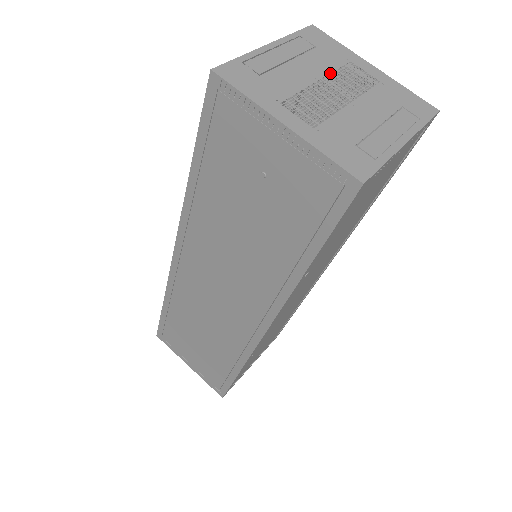
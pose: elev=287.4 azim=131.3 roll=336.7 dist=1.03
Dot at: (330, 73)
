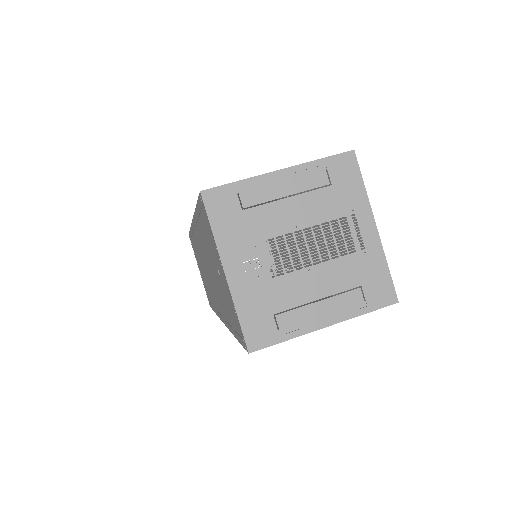
Dot at: (318, 224)
